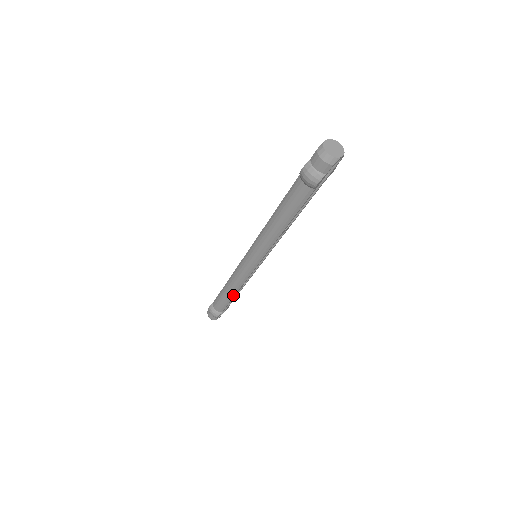
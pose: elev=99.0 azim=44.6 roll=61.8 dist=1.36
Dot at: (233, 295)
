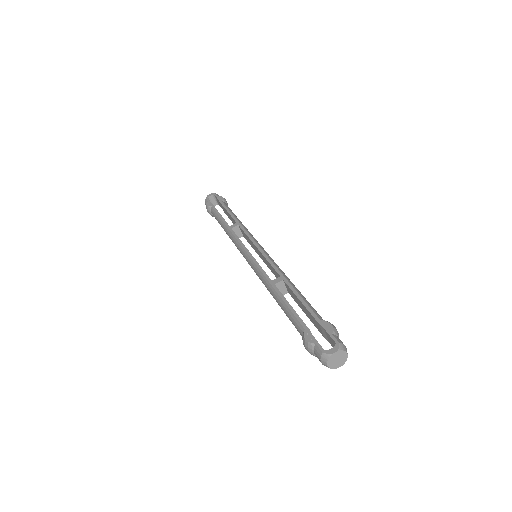
Dot at: occluded
